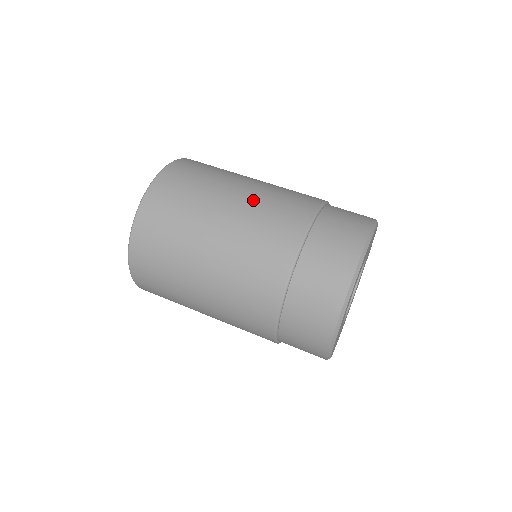
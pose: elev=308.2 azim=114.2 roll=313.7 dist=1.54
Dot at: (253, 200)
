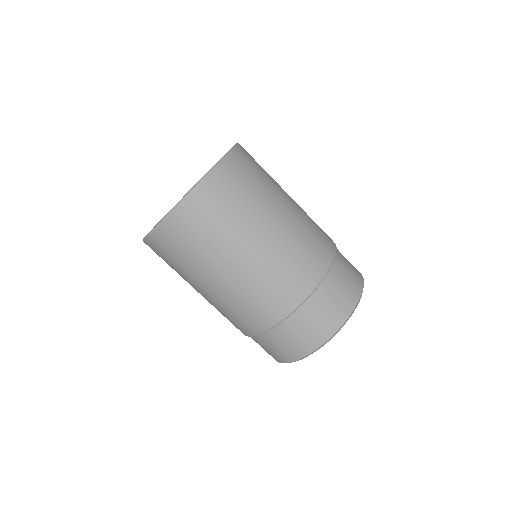
Dot at: (260, 267)
